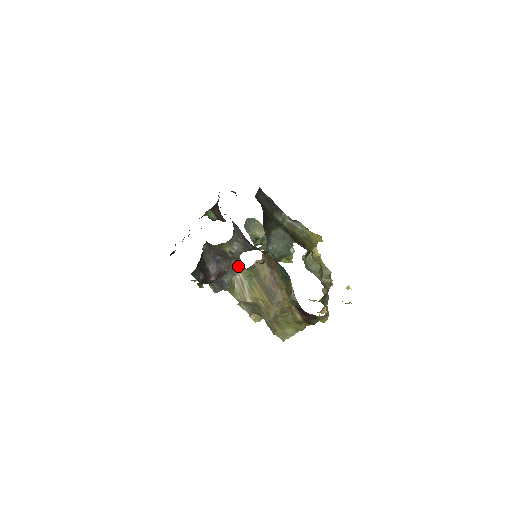
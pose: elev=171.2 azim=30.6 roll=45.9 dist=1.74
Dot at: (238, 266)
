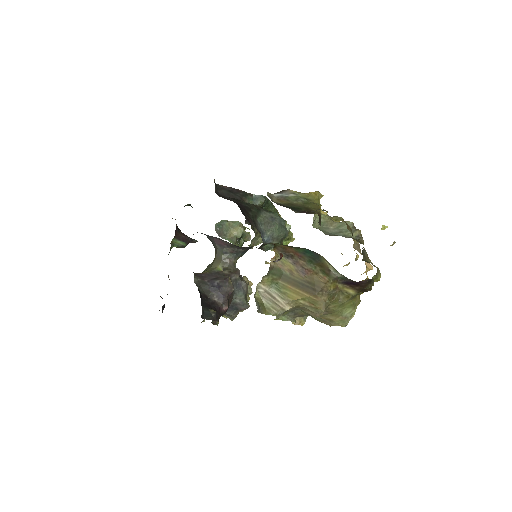
Dot at: (240, 278)
